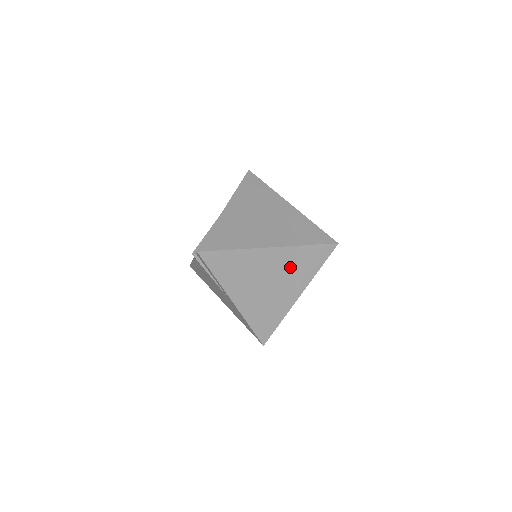
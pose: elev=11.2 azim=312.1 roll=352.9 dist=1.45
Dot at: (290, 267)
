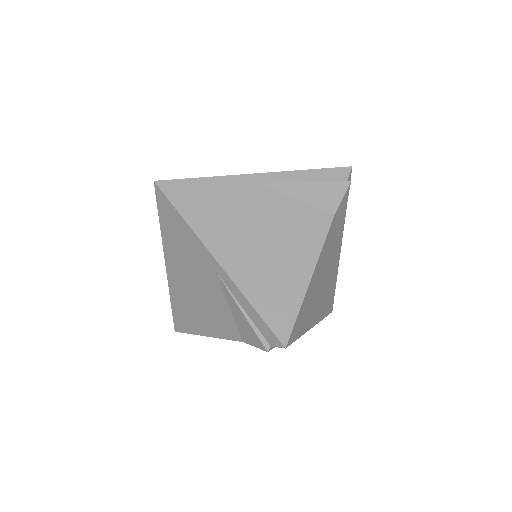
Dot at: occluded
